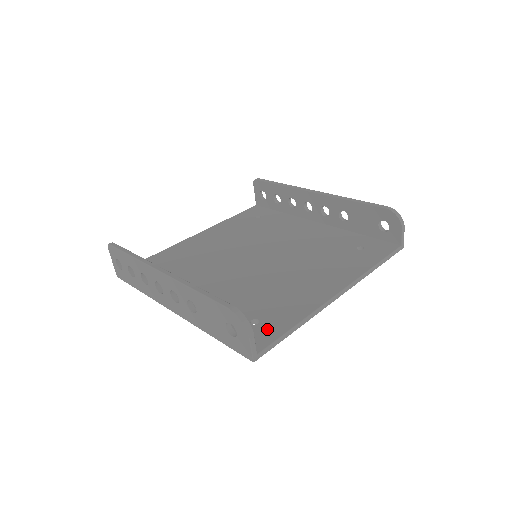
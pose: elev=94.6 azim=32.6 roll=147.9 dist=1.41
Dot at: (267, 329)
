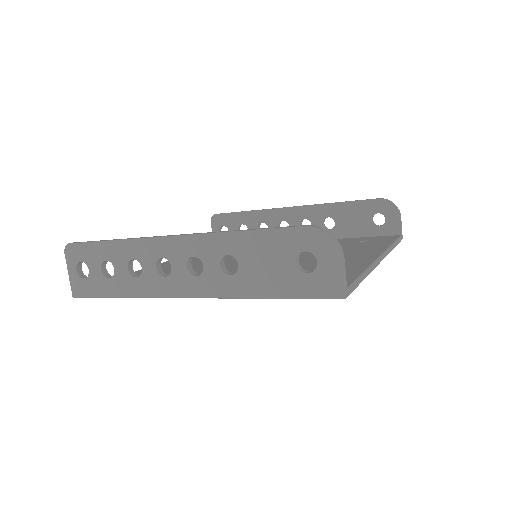
Dot at: occluded
